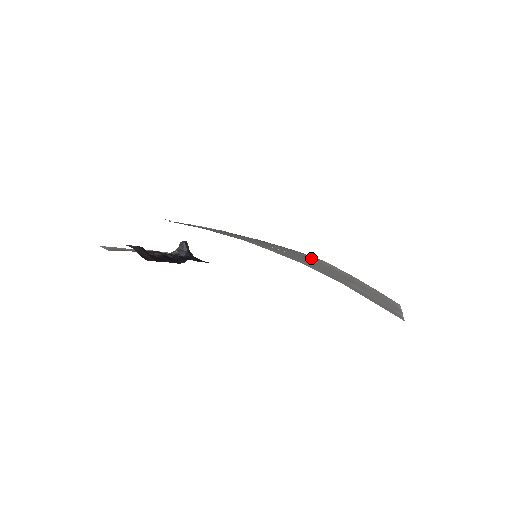
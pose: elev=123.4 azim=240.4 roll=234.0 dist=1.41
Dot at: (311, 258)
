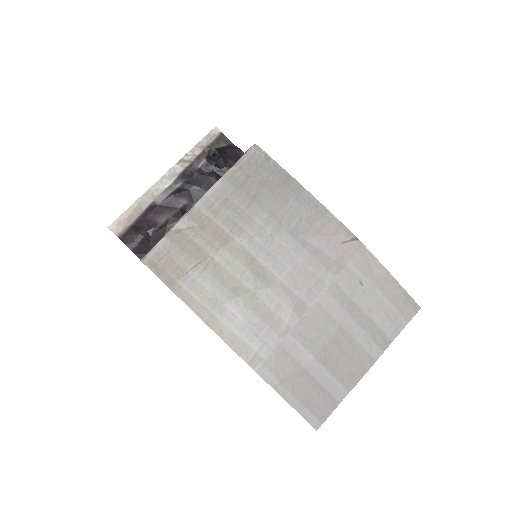
Dot at: (330, 251)
